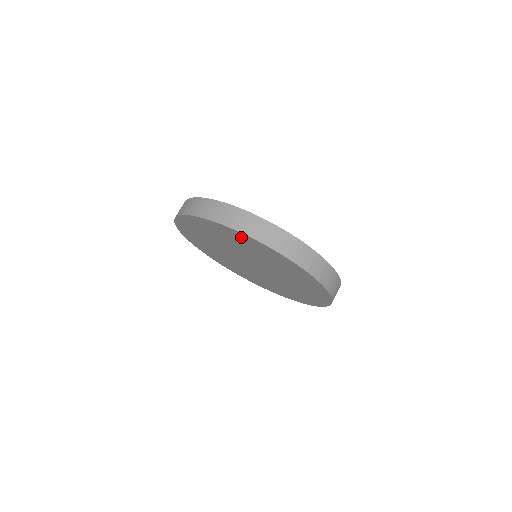
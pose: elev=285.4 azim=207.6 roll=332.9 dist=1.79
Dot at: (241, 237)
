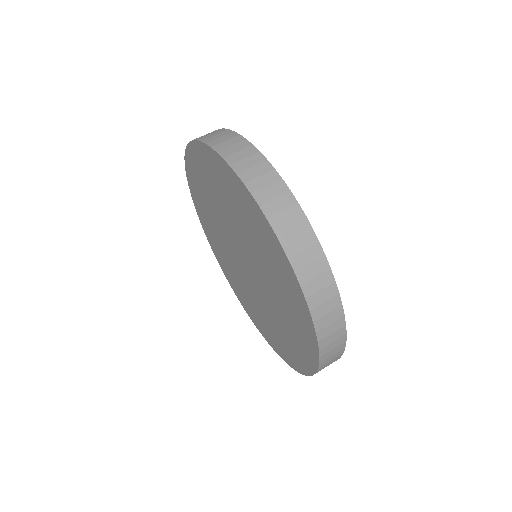
Dot at: (239, 191)
